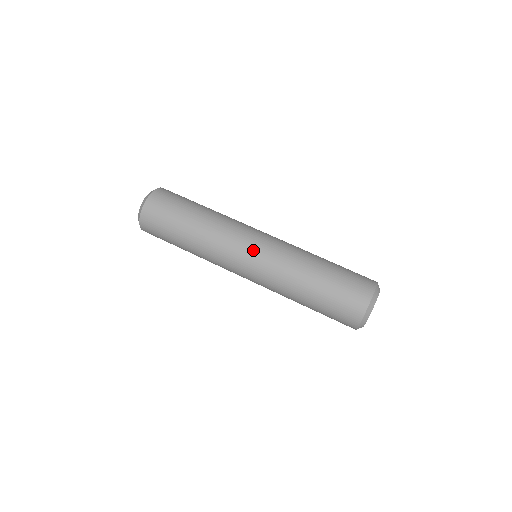
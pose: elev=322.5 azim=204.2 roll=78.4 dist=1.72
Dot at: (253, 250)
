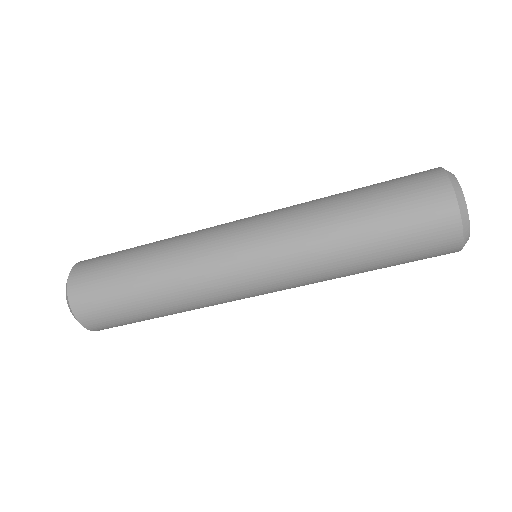
Dot at: (250, 270)
